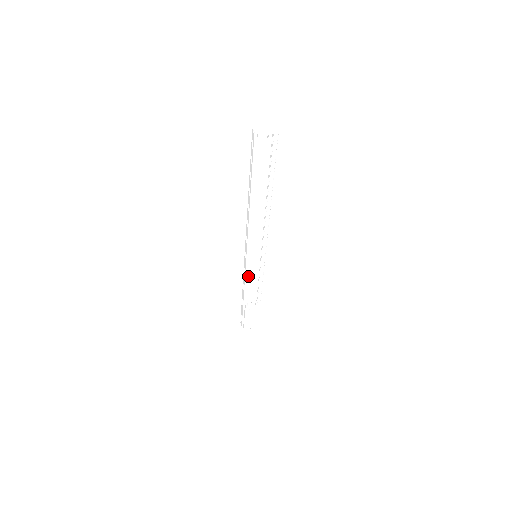
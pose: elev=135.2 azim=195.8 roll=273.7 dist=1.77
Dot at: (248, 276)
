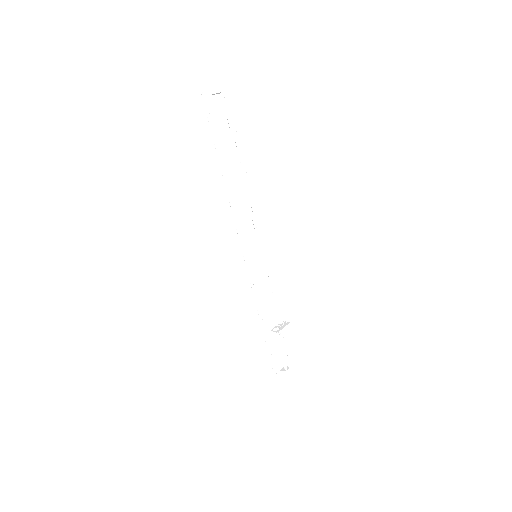
Dot at: (259, 287)
